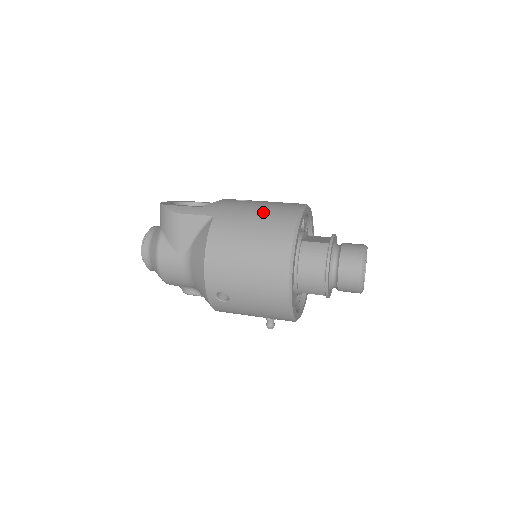
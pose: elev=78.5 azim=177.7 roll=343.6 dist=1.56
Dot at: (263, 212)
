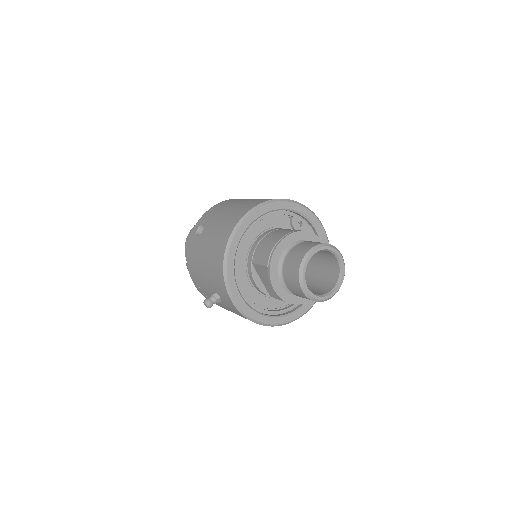
Dot at: occluded
